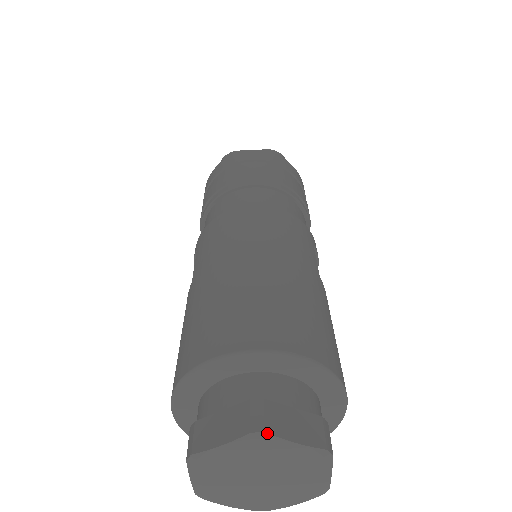
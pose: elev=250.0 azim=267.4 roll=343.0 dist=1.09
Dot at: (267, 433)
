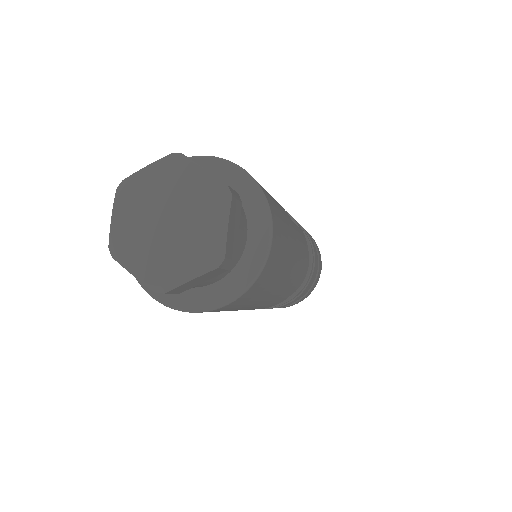
Dot at: (124, 180)
